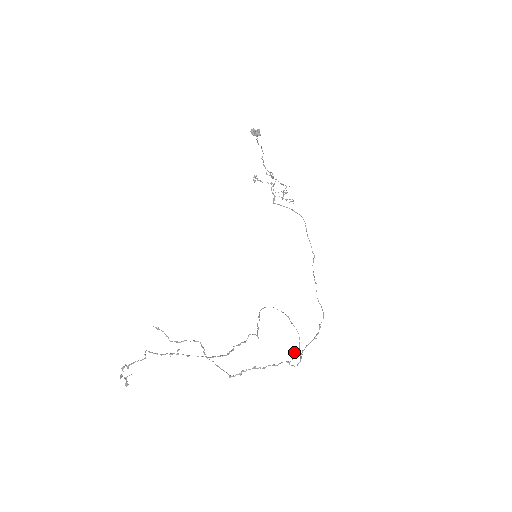
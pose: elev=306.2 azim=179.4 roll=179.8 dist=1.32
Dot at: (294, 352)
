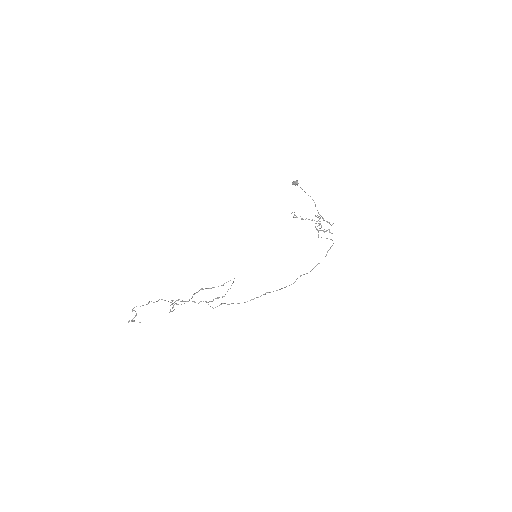
Dot at: (217, 297)
